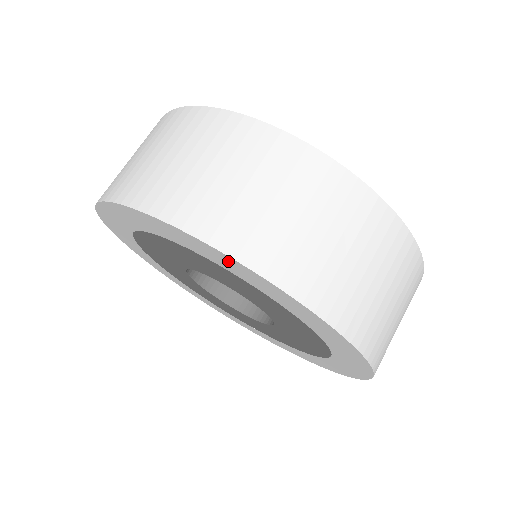
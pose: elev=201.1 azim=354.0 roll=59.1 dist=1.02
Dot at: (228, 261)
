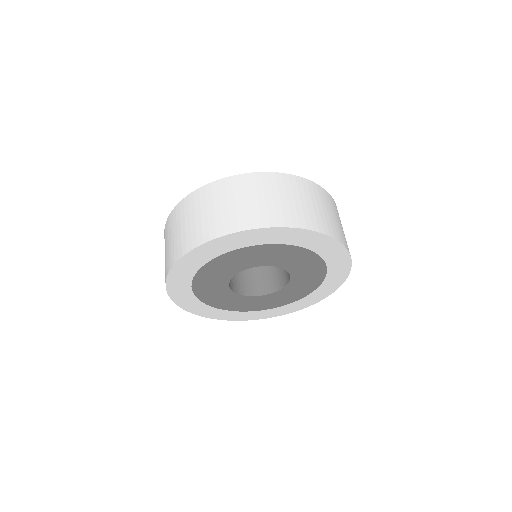
Dot at: (340, 254)
